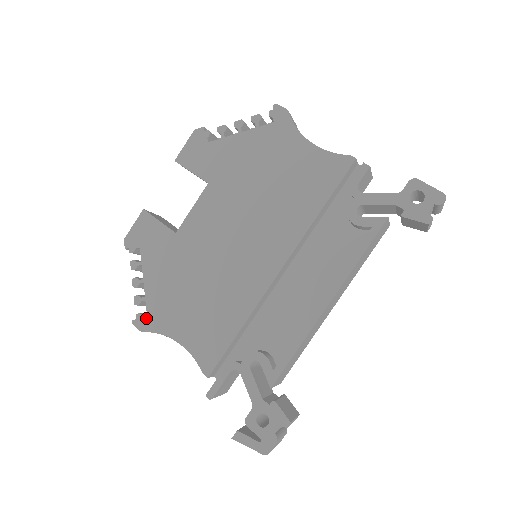
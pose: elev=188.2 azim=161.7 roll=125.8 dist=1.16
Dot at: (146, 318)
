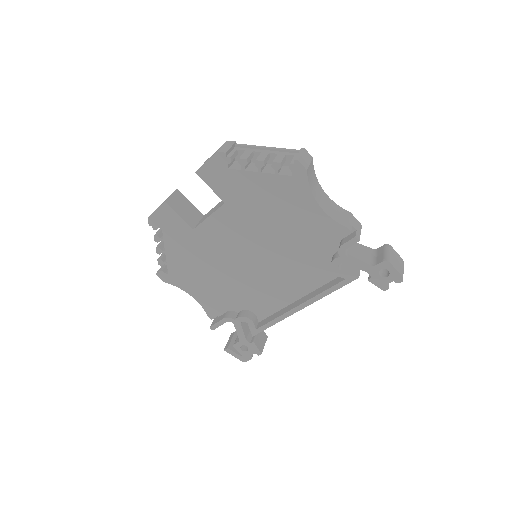
Dot at: (167, 275)
